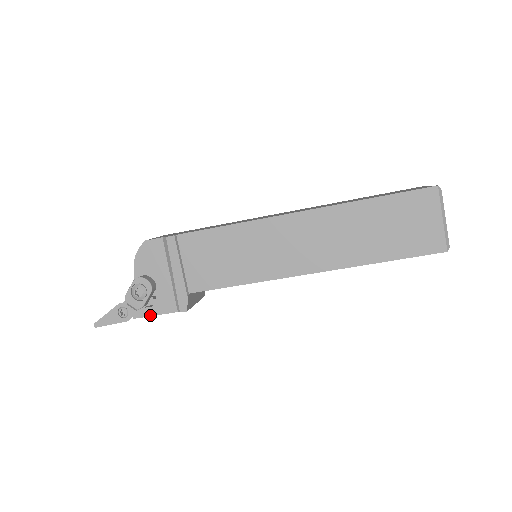
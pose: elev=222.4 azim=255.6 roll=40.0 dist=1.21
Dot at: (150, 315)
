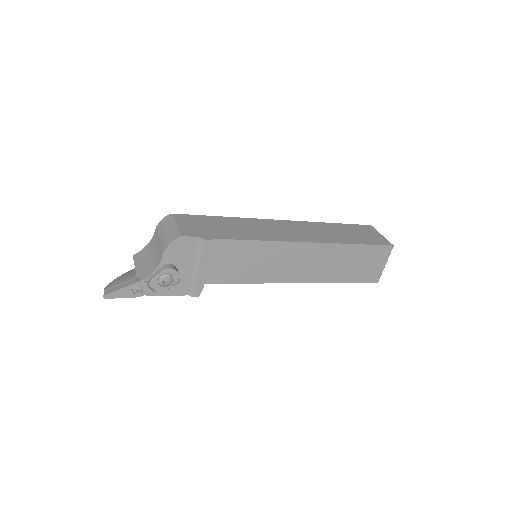
Dot at: (163, 295)
